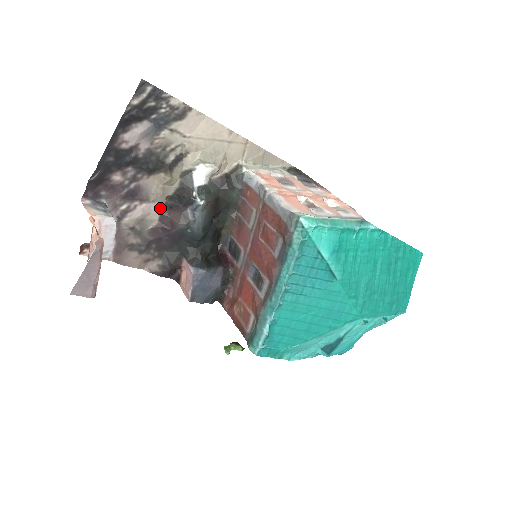
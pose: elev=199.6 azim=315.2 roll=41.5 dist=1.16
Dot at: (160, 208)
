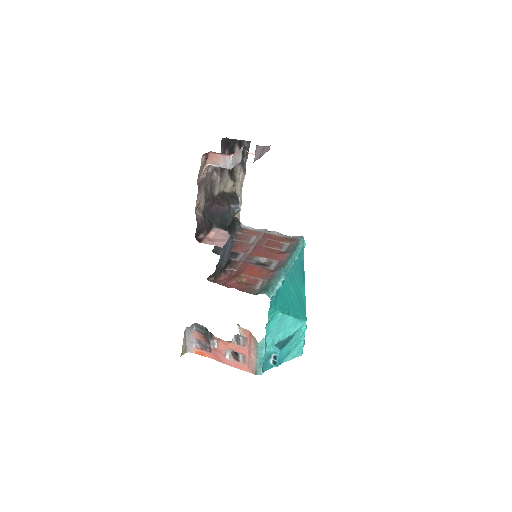
Dot at: (219, 191)
